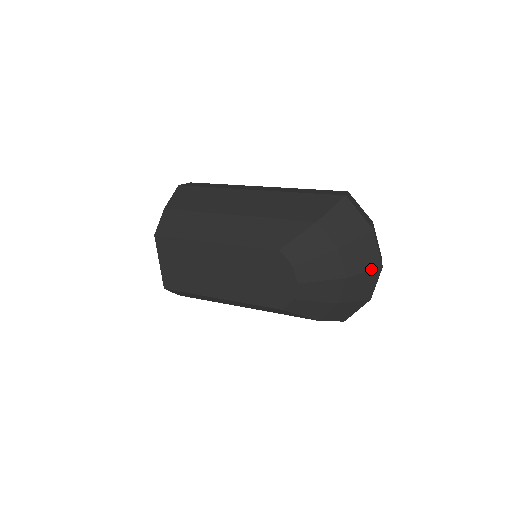
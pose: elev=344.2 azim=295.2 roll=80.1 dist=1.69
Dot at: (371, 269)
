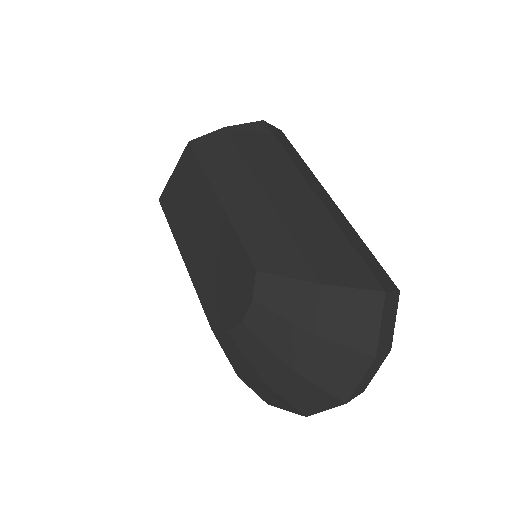
Dot at: (331, 391)
